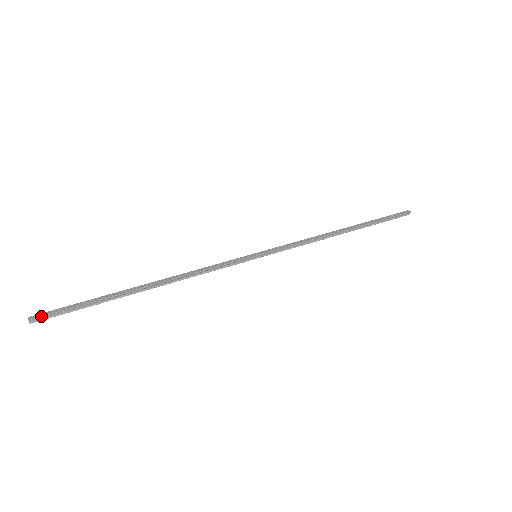
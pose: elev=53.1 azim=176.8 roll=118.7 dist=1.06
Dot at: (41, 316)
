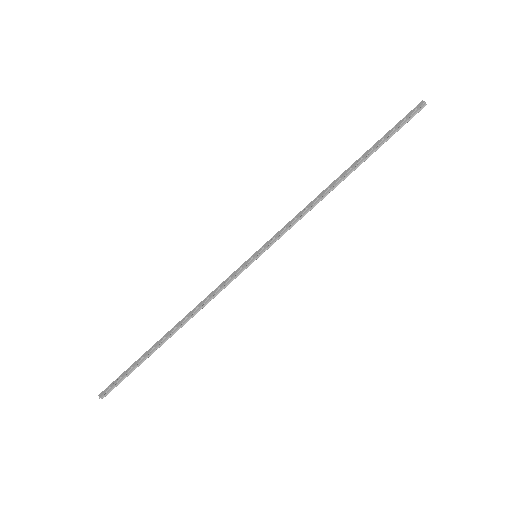
Dot at: (106, 391)
